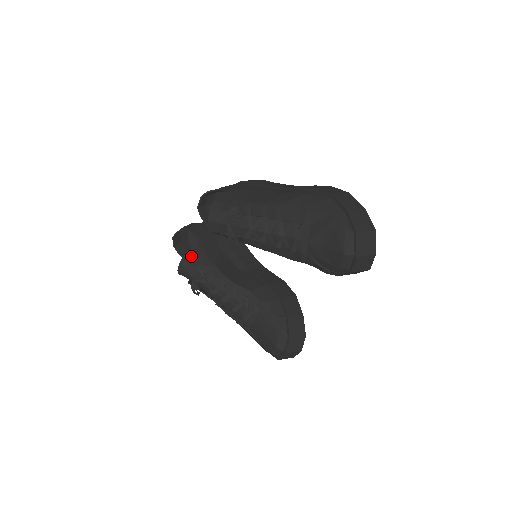
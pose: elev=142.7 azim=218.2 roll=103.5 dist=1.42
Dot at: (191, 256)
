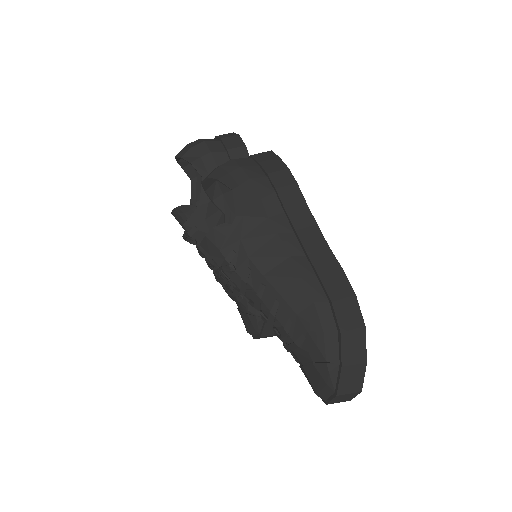
Dot at: (187, 211)
